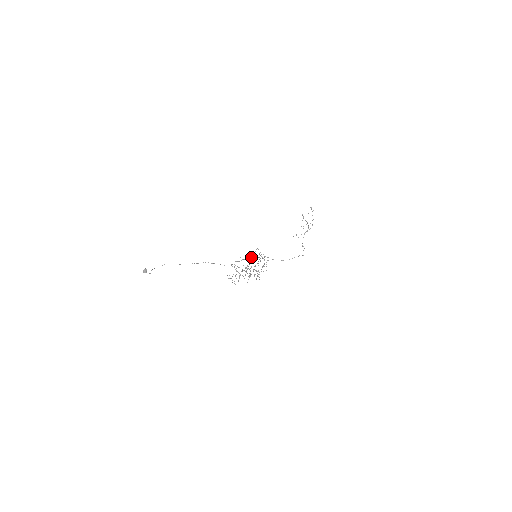
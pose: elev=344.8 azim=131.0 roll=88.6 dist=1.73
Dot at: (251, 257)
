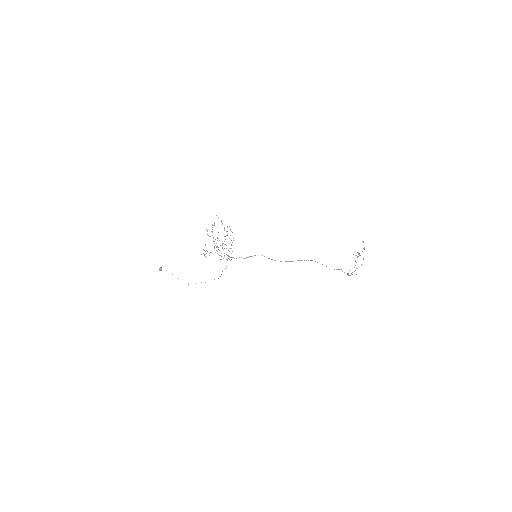
Dot at: (250, 256)
